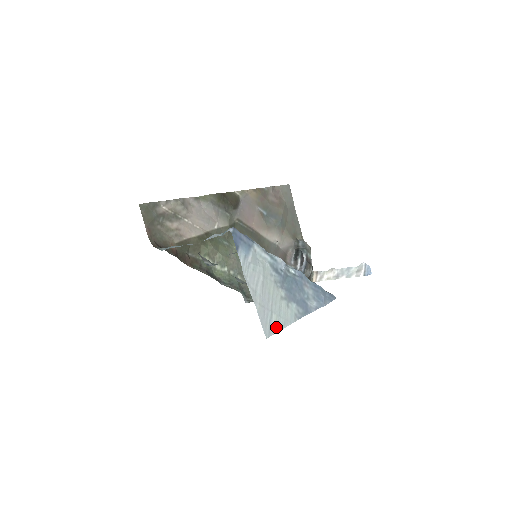
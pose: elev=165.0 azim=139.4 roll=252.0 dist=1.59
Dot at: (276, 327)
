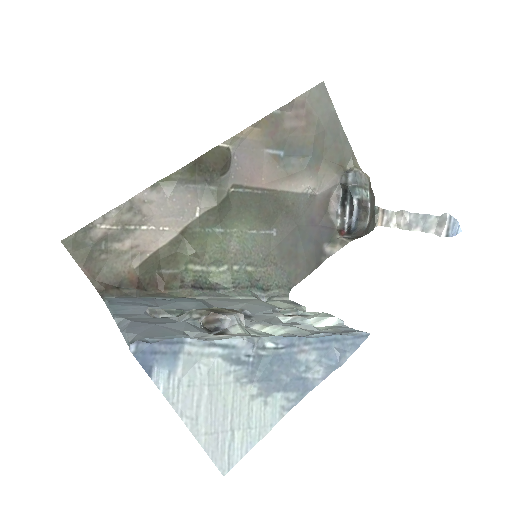
Dot at: (243, 448)
